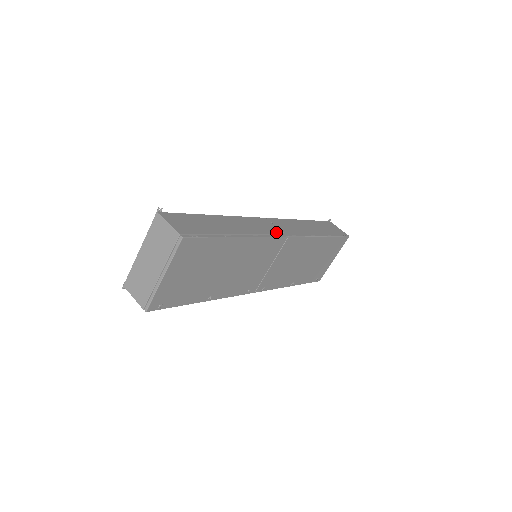
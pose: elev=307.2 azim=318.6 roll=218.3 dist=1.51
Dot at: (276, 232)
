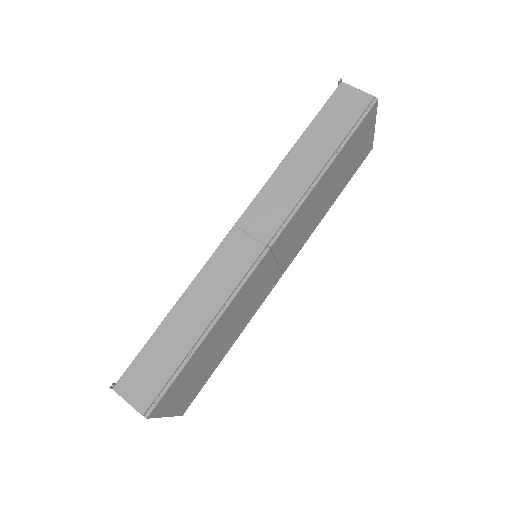
Dot at: (251, 257)
